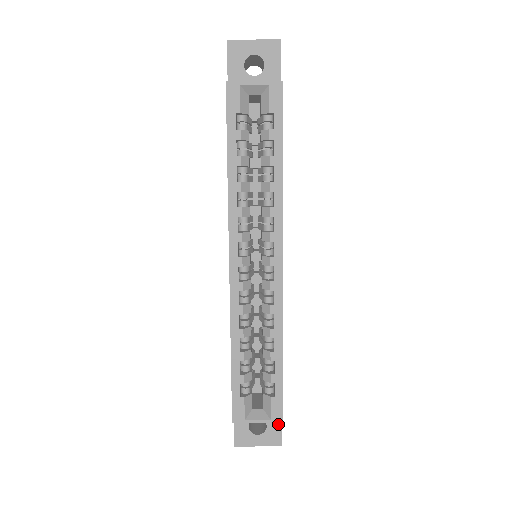
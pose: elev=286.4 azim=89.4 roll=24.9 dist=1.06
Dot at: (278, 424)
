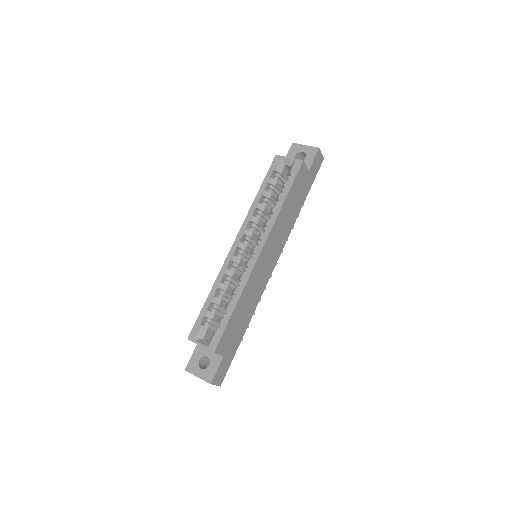
Dot at: (216, 367)
